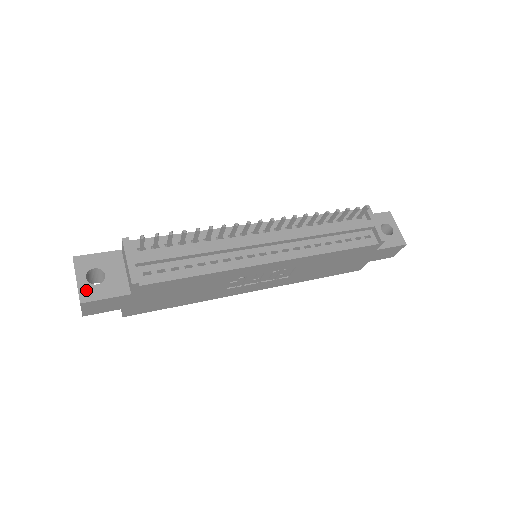
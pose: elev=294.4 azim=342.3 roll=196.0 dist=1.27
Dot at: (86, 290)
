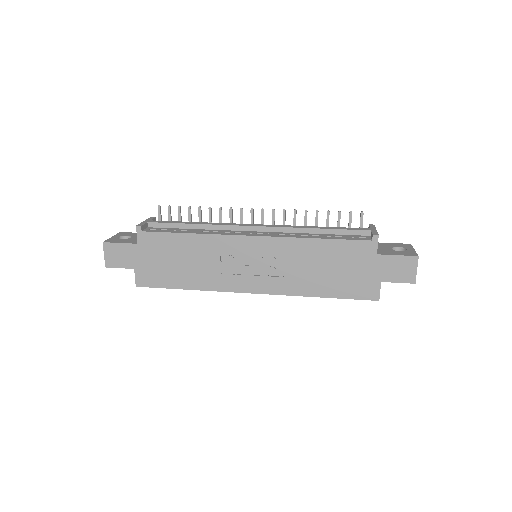
Dot at: (112, 240)
